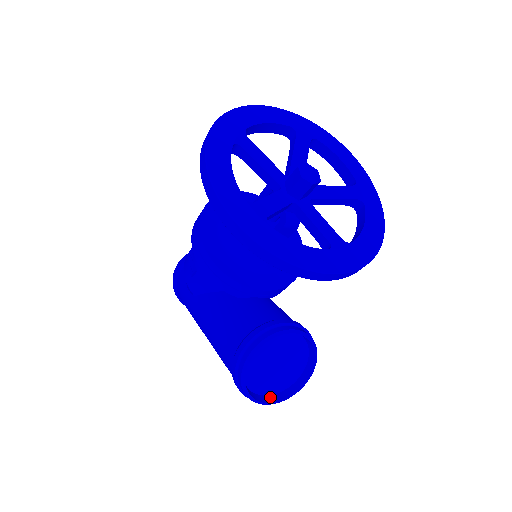
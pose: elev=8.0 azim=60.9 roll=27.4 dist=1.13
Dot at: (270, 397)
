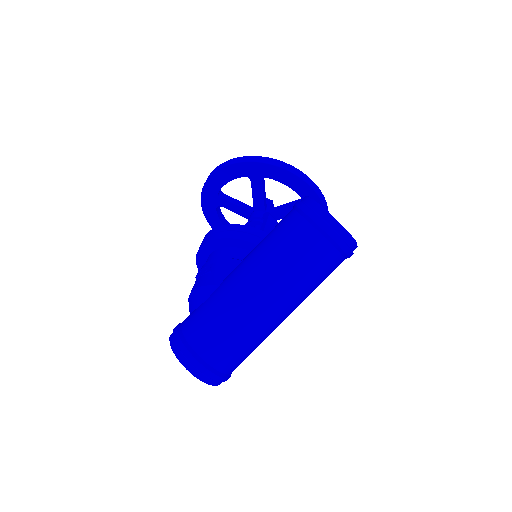
Dot at: (342, 235)
